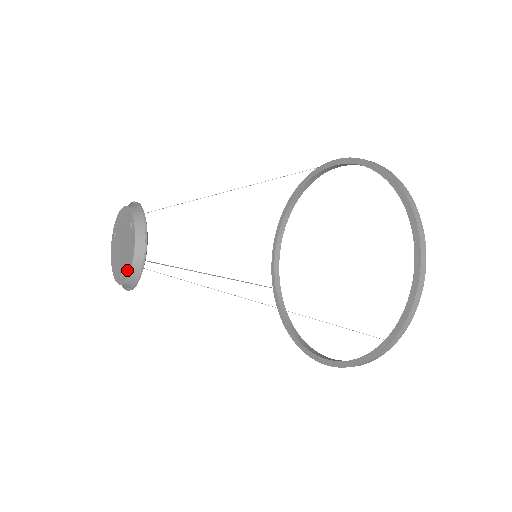
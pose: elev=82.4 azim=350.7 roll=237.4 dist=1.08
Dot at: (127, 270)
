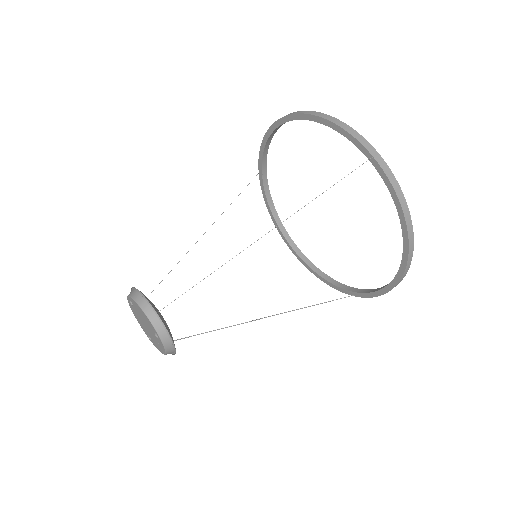
Dot at: (149, 322)
